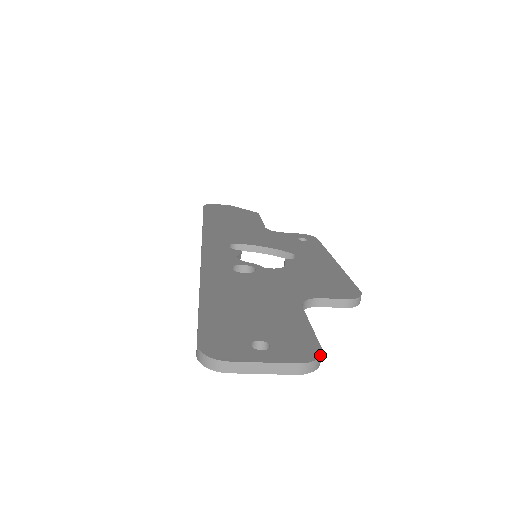
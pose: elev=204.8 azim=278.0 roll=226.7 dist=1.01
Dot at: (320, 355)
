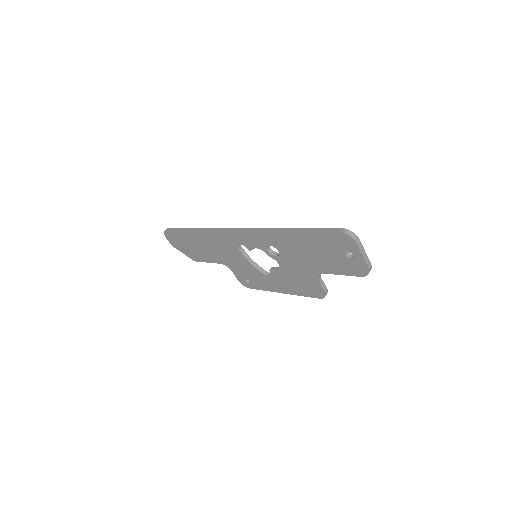
Dot at: occluded
